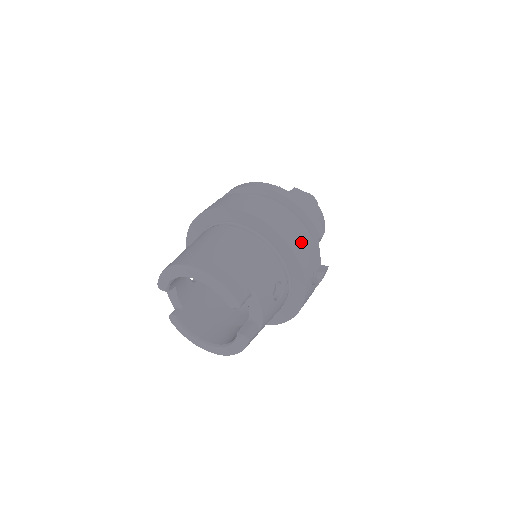
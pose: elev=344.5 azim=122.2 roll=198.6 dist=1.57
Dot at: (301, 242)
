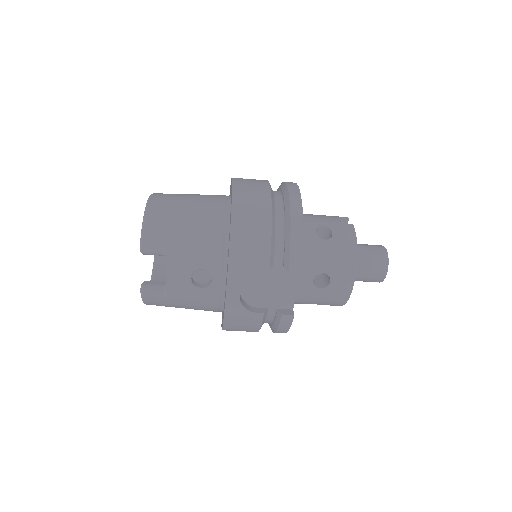
Dot at: (250, 251)
